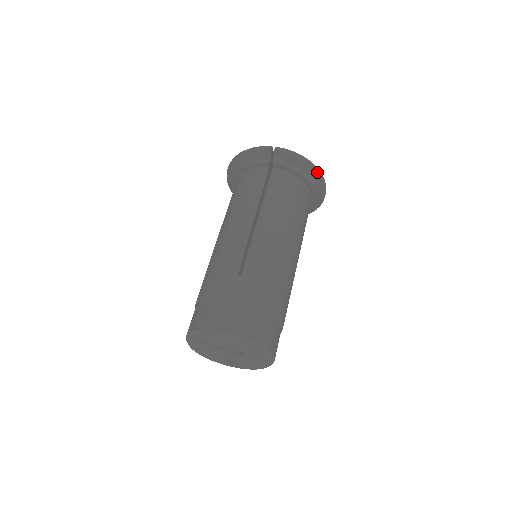
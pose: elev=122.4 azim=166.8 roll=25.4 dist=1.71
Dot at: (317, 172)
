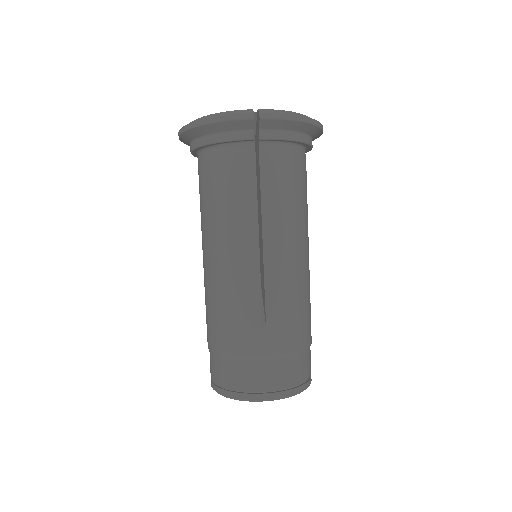
Dot at: (317, 127)
